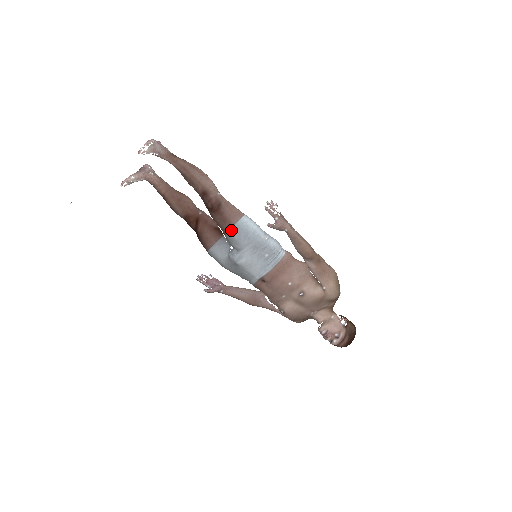
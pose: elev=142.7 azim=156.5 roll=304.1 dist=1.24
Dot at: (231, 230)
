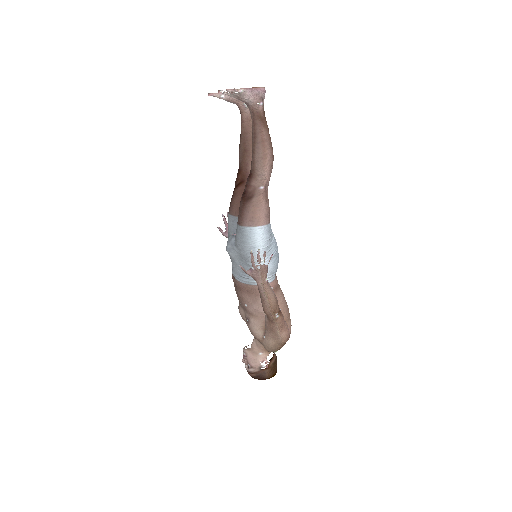
Dot at: (238, 226)
